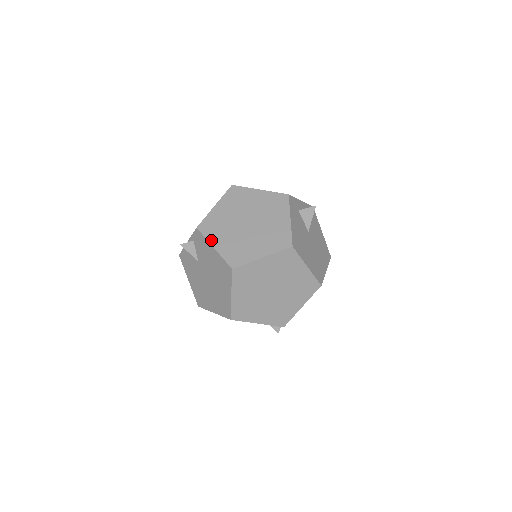
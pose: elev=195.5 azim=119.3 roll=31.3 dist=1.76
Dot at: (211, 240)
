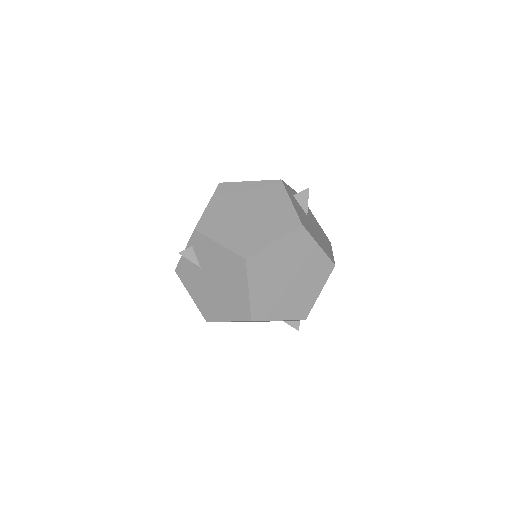
Dot at: (214, 237)
